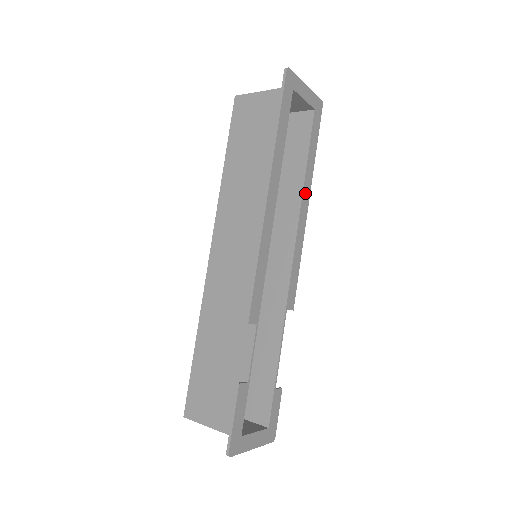
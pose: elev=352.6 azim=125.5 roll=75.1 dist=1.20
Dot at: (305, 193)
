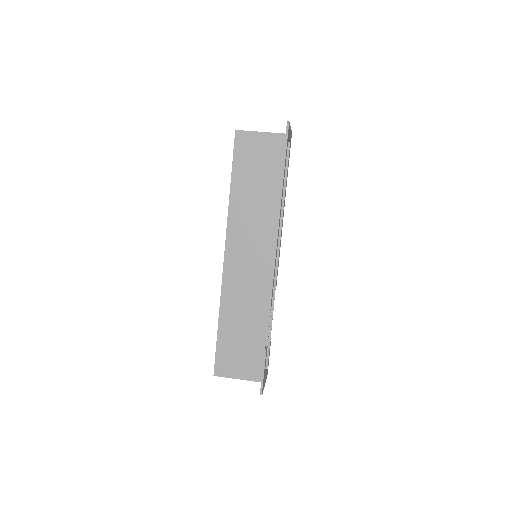
Dot at: occluded
